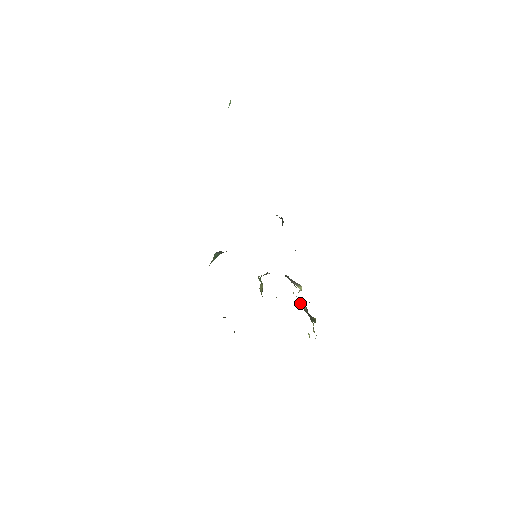
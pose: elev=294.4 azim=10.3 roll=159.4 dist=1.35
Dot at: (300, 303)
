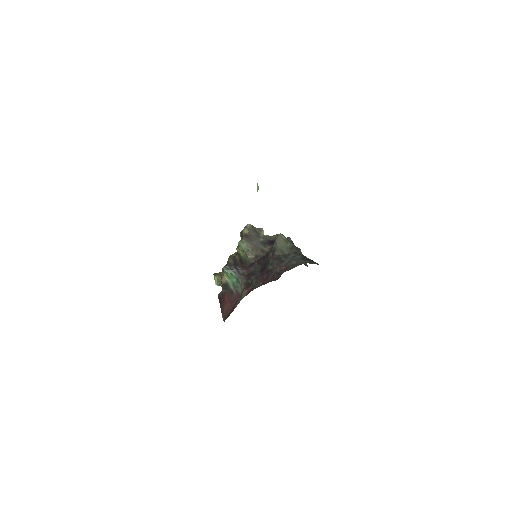
Dot at: occluded
